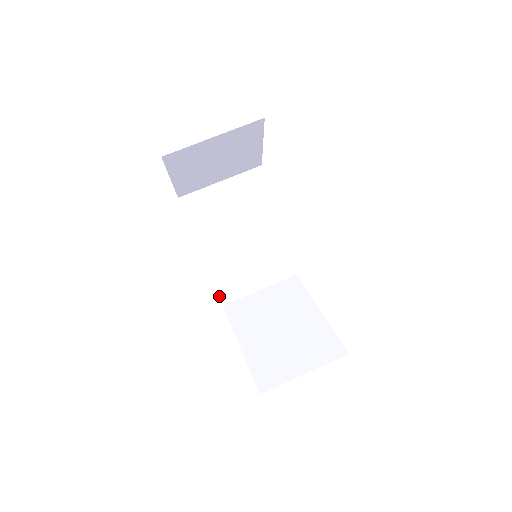
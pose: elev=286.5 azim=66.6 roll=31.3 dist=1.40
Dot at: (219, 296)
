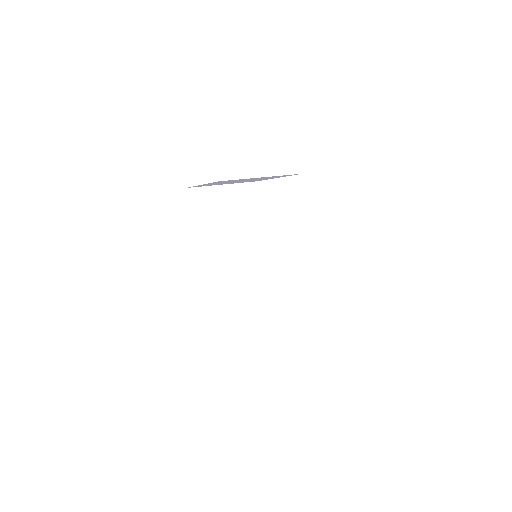
Dot at: (224, 343)
